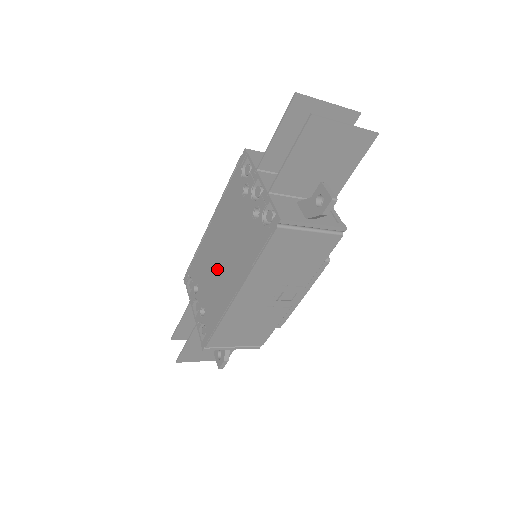
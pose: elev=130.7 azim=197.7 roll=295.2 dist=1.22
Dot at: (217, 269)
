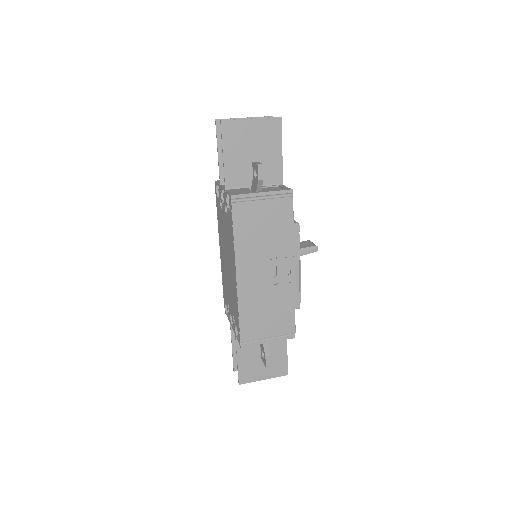
Dot at: (228, 275)
